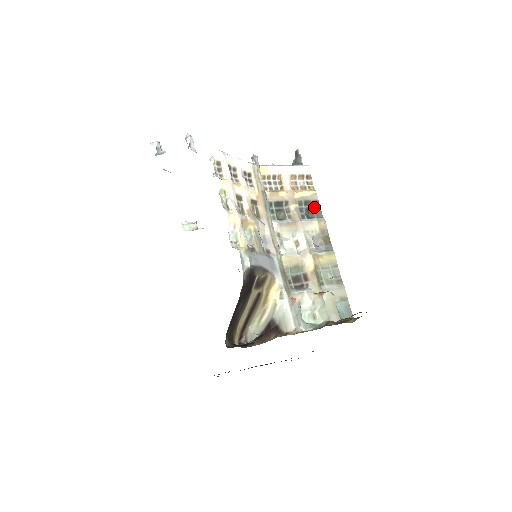
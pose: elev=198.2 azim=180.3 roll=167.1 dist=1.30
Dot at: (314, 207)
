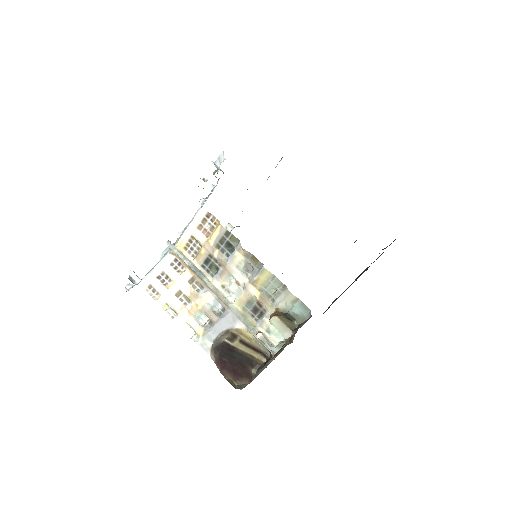
Dot at: (229, 239)
